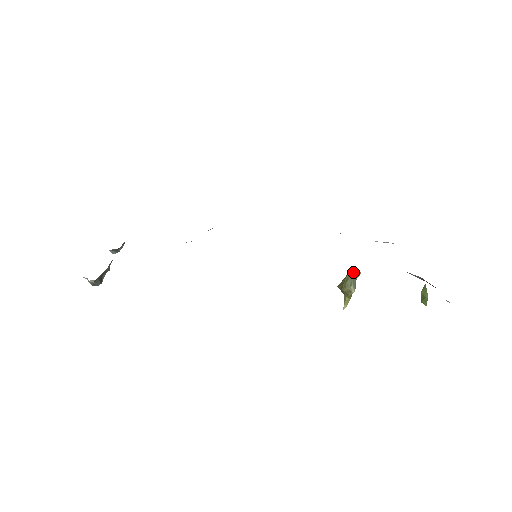
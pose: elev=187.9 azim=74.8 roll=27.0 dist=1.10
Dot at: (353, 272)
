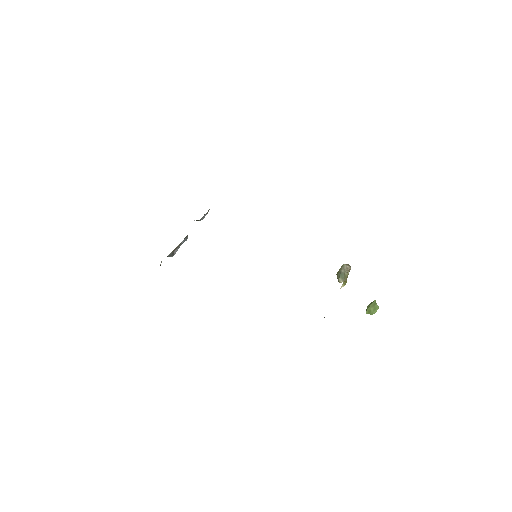
Dot at: (343, 268)
